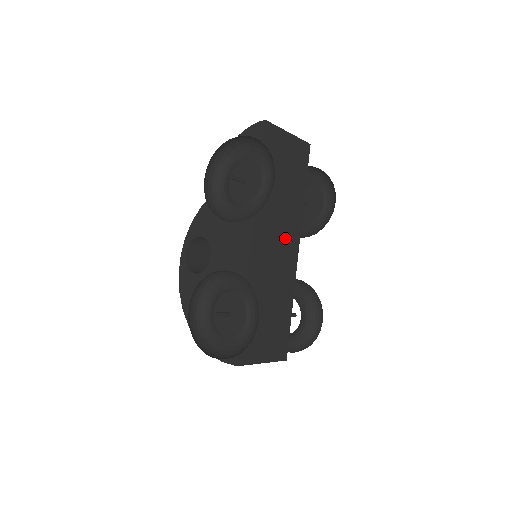
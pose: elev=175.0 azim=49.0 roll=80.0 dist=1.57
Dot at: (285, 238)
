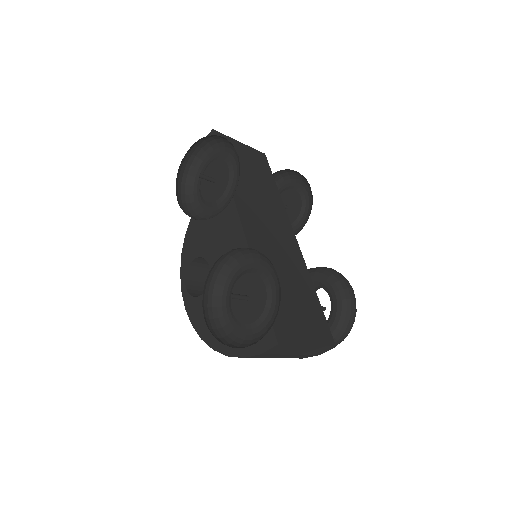
Dot at: (276, 225)
